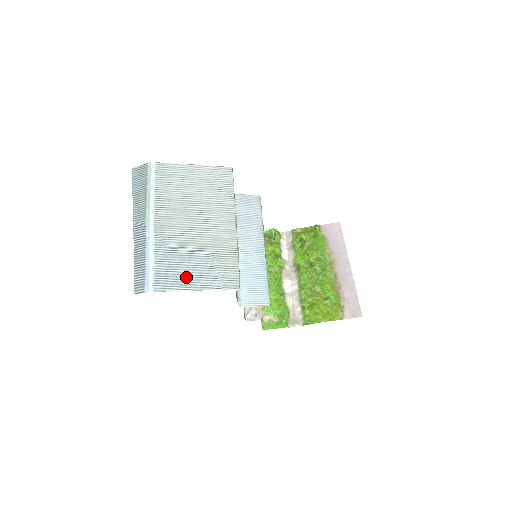
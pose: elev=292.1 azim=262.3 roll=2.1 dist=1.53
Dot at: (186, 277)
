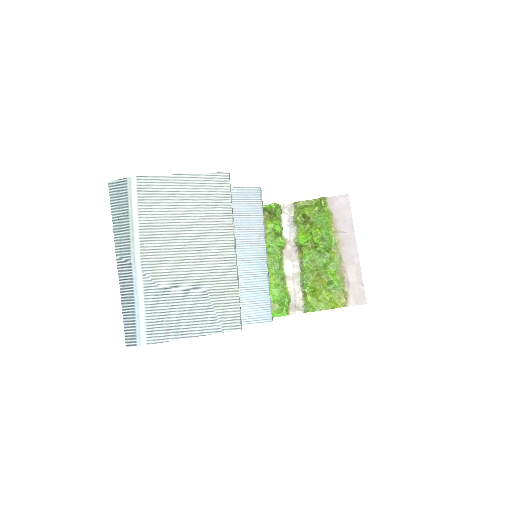
Dot at: (182, 323)
